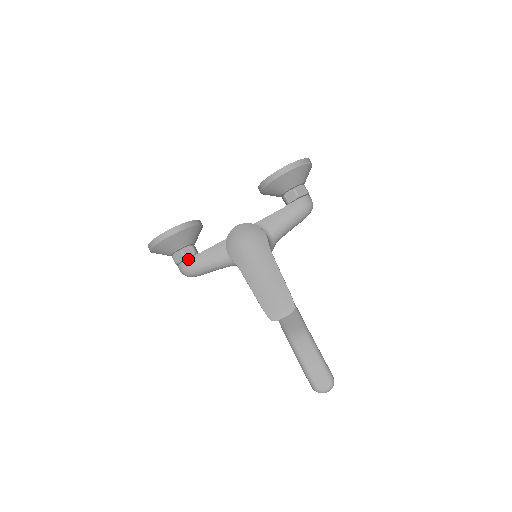
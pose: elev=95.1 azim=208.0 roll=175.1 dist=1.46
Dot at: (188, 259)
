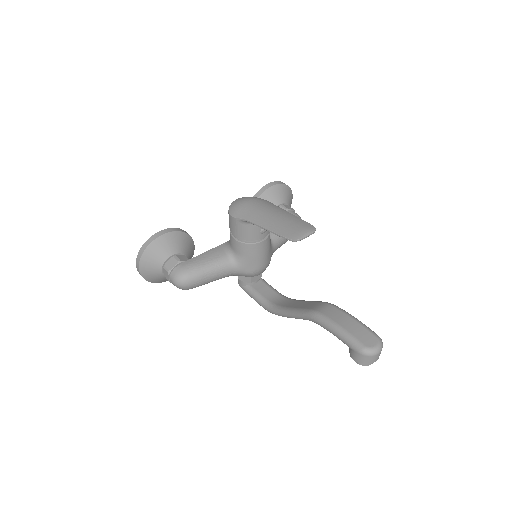
Dot at: (183, 263)
